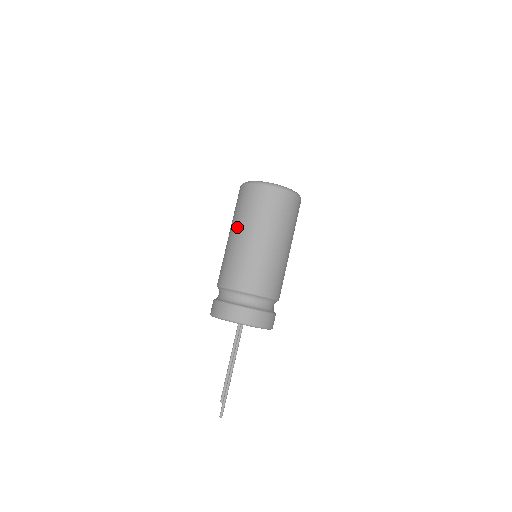
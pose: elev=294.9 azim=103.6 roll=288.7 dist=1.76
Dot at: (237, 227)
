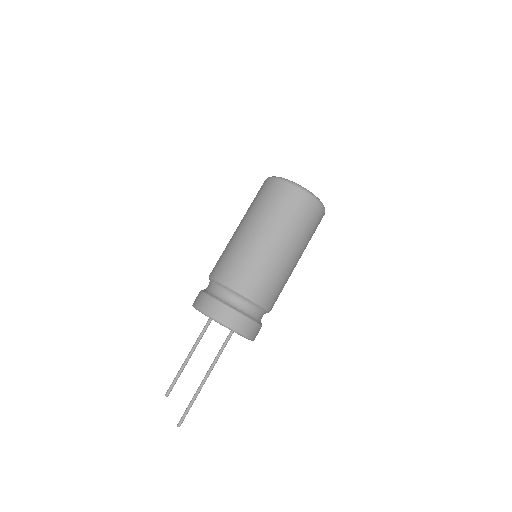
Dot at: occluded
